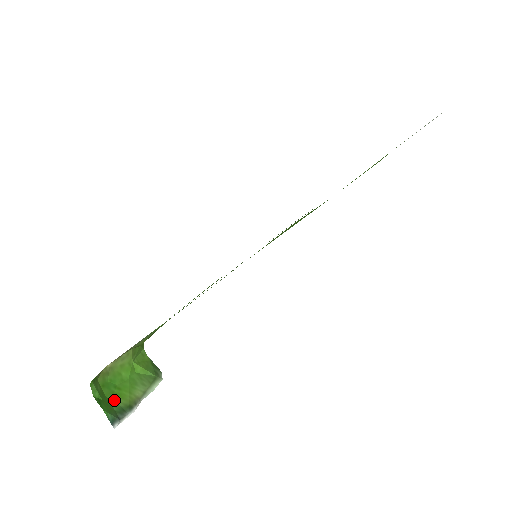
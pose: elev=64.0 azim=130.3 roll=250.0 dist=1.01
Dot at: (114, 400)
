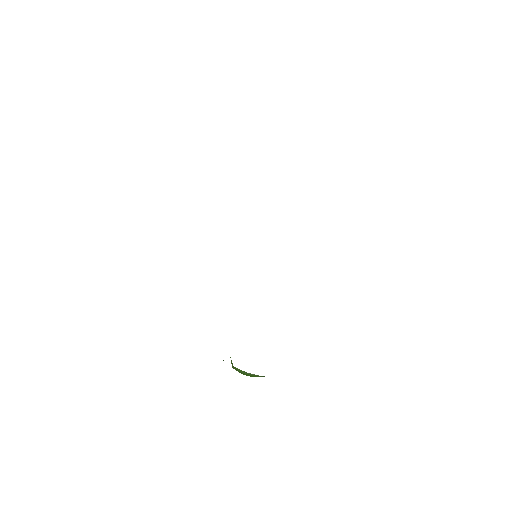
Dot at: occluded
